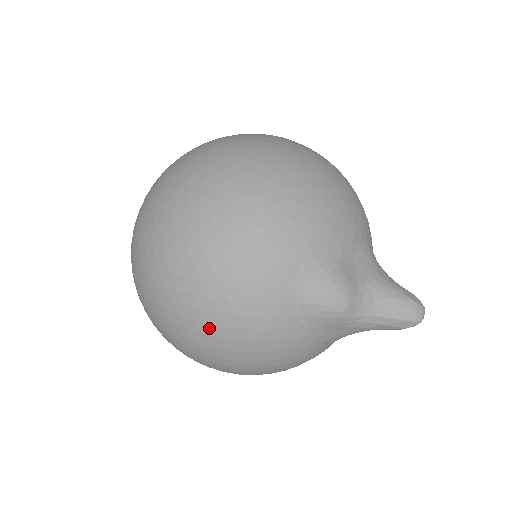
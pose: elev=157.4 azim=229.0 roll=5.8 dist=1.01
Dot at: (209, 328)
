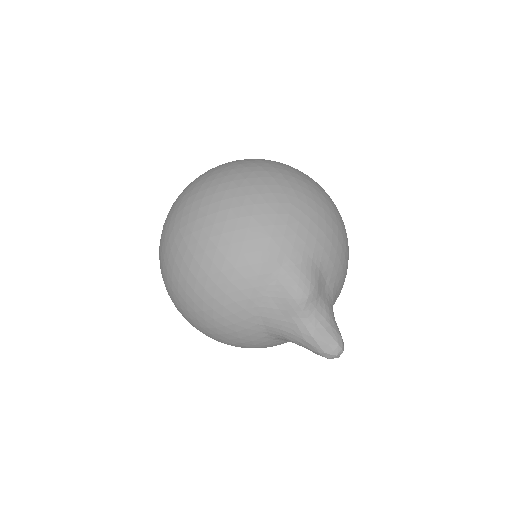
Dot at: (218, 236)
